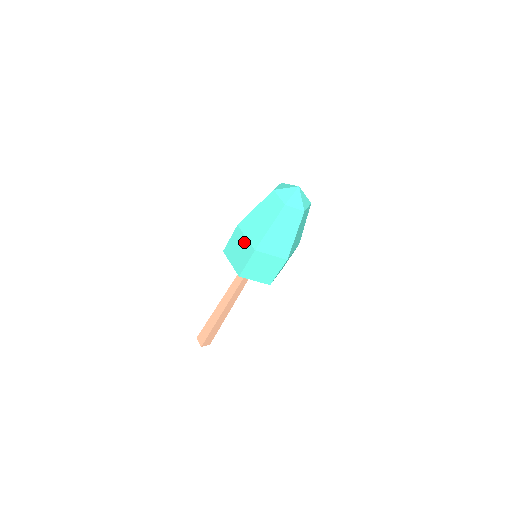
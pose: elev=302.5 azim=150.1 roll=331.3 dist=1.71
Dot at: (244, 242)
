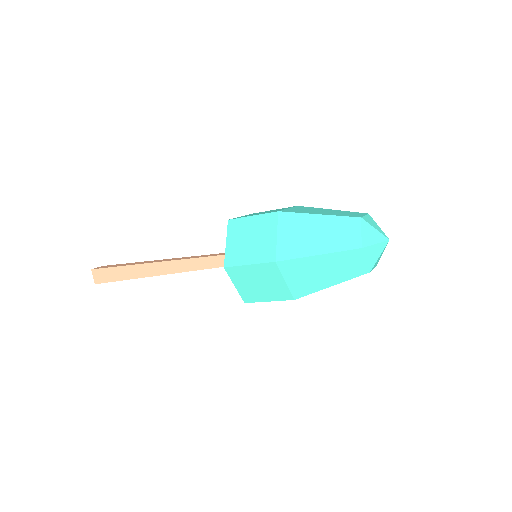
Dot at: (280, 209)
